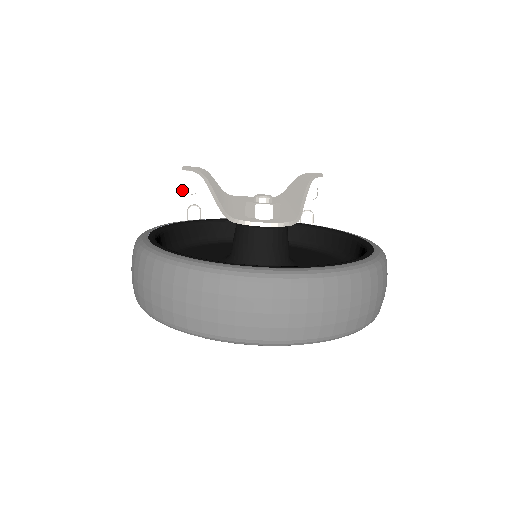
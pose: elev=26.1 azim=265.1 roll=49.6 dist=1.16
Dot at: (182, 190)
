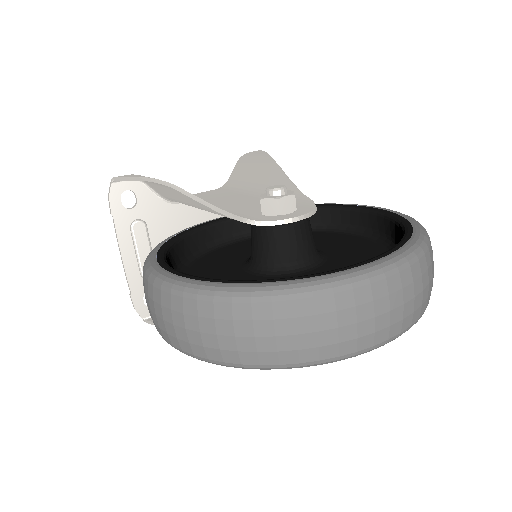
Dot at: (118, 206)
